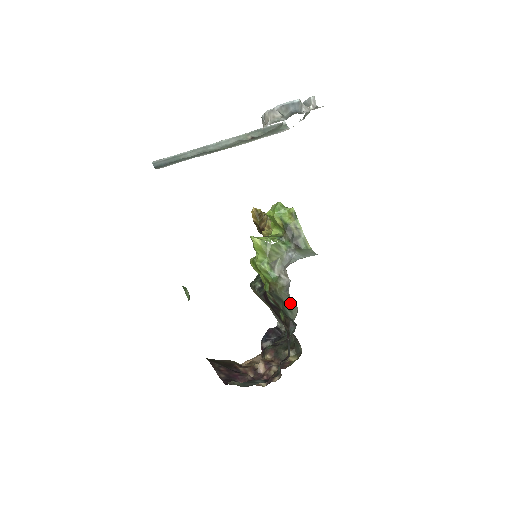
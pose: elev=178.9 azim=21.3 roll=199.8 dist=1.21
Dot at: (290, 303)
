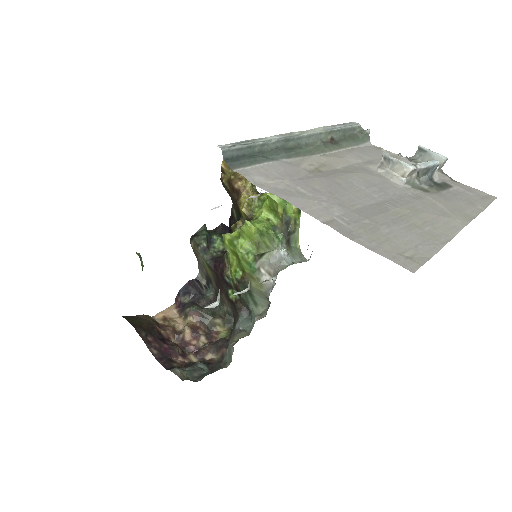
Dot at: (261, 300)
